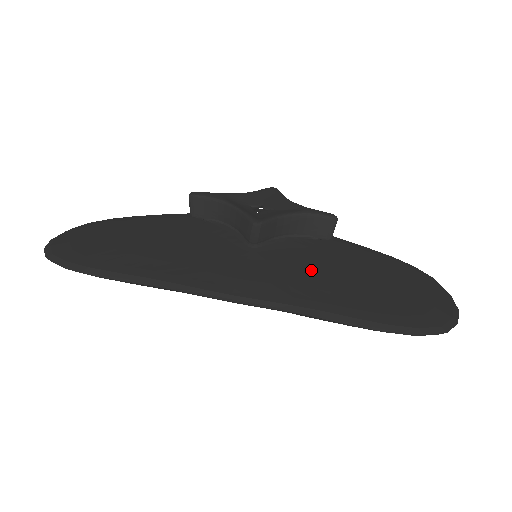
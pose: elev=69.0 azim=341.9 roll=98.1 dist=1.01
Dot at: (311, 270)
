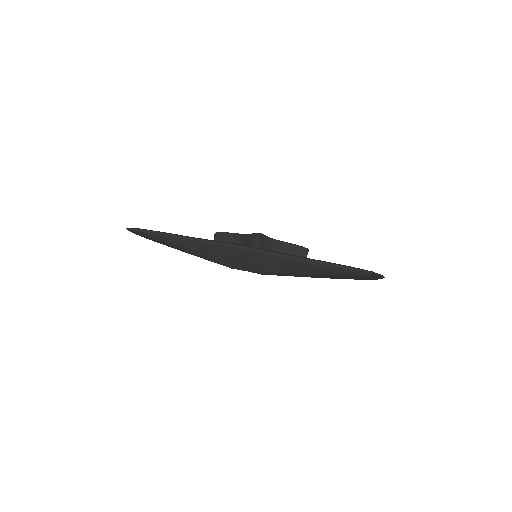
Dot at: occluded
